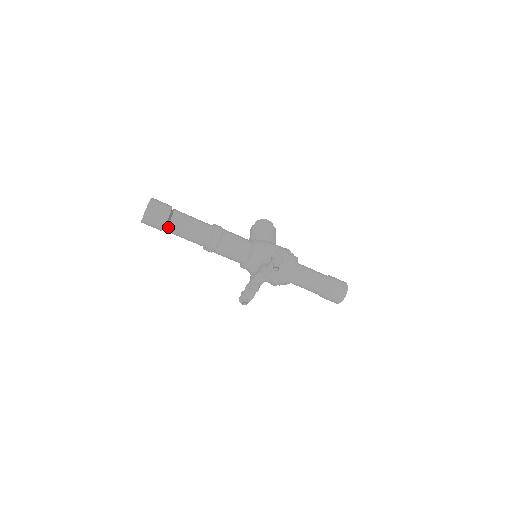
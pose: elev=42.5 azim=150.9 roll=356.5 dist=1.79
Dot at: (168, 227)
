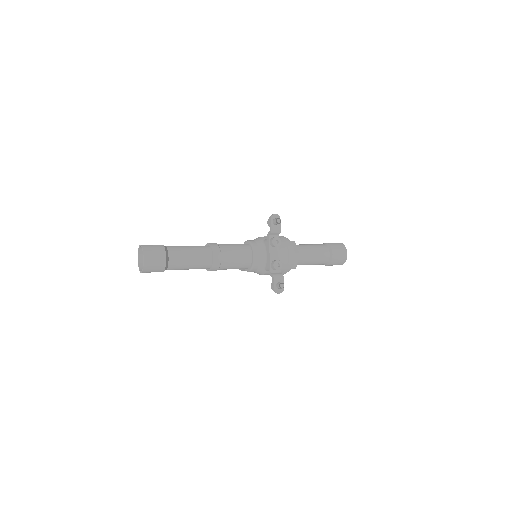
Dot at: (169, 256)
